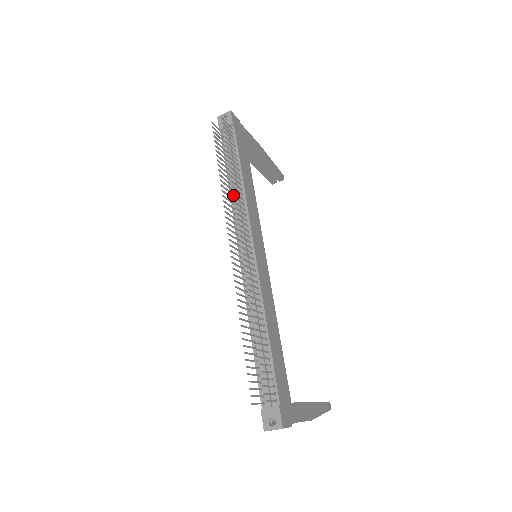
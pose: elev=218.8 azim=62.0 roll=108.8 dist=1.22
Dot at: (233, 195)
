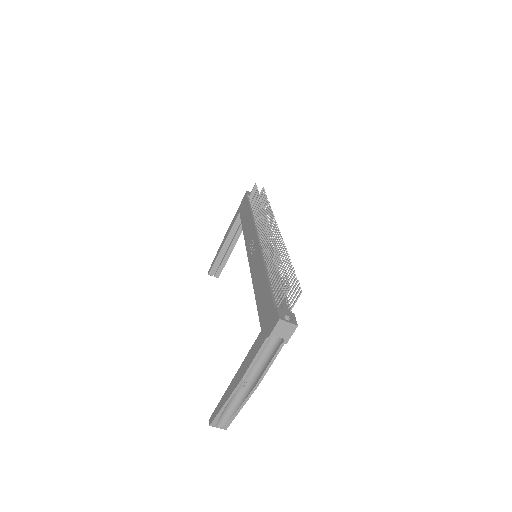
Dot at: (255, 218)
